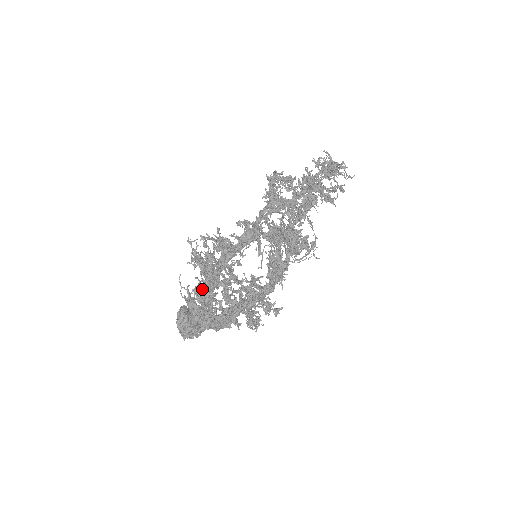
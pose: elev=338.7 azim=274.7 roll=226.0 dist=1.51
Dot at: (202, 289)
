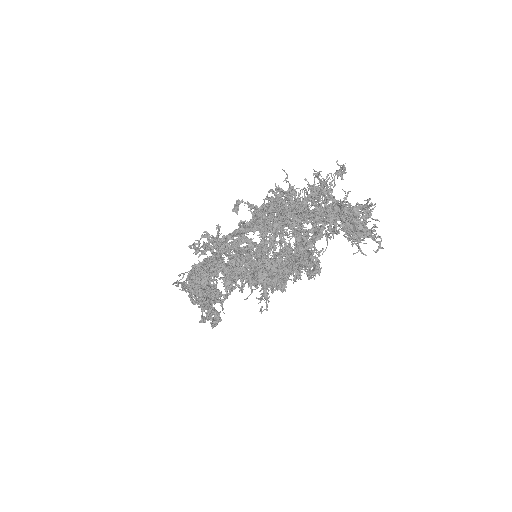
Dot at: occluded
